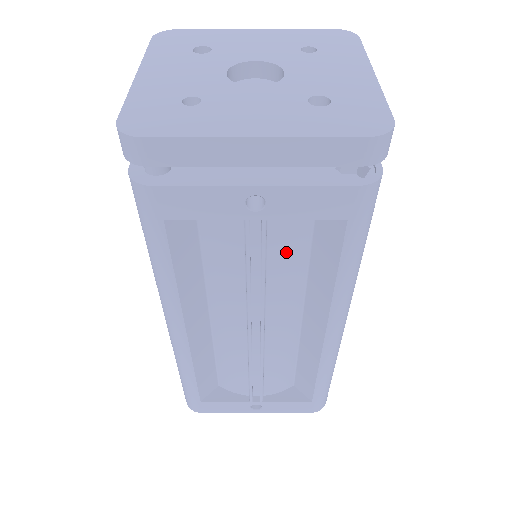
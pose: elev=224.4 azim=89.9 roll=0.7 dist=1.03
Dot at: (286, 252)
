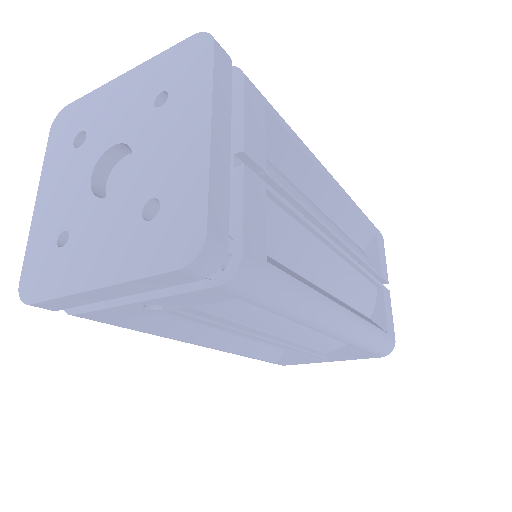
Dot at: (227, 306)
